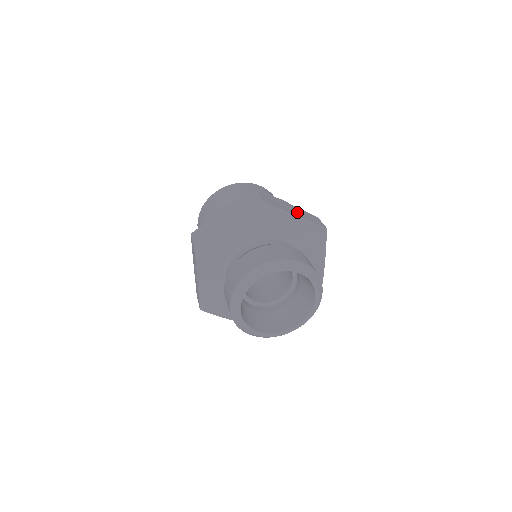
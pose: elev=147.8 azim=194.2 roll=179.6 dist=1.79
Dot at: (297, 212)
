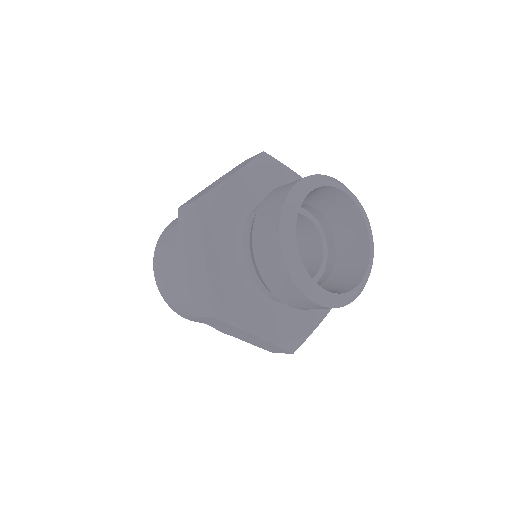
Dot at: occluded
